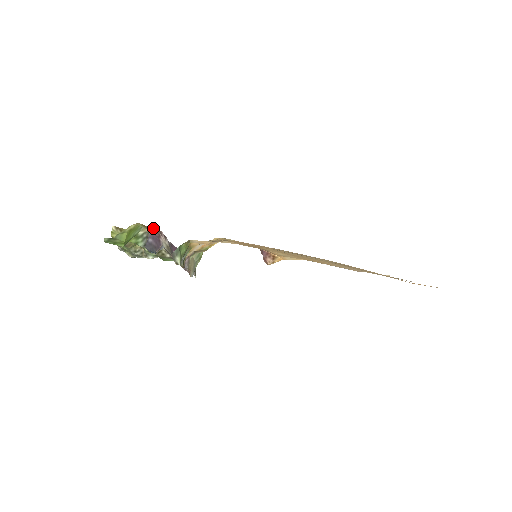
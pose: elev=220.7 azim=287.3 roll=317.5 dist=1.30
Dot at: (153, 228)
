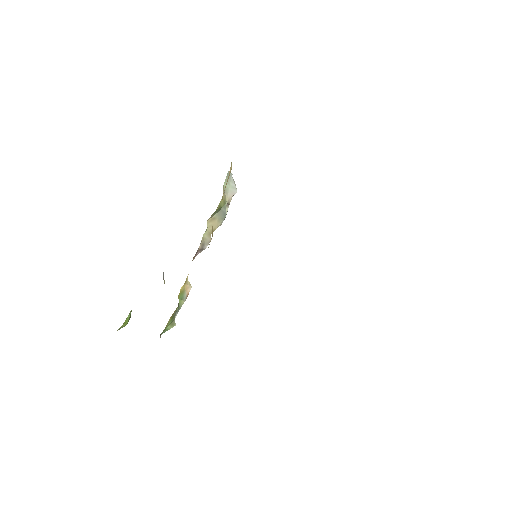
Dot at: occluded
